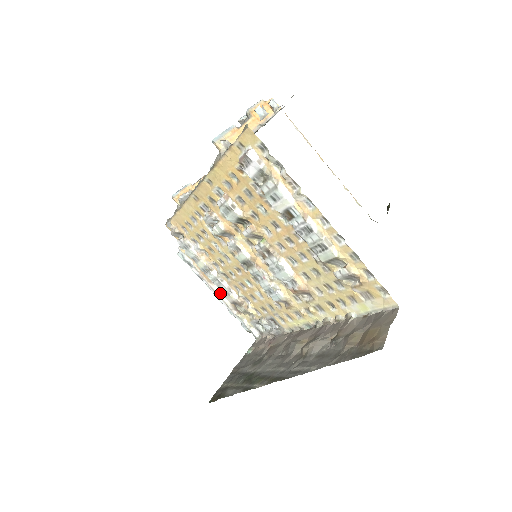
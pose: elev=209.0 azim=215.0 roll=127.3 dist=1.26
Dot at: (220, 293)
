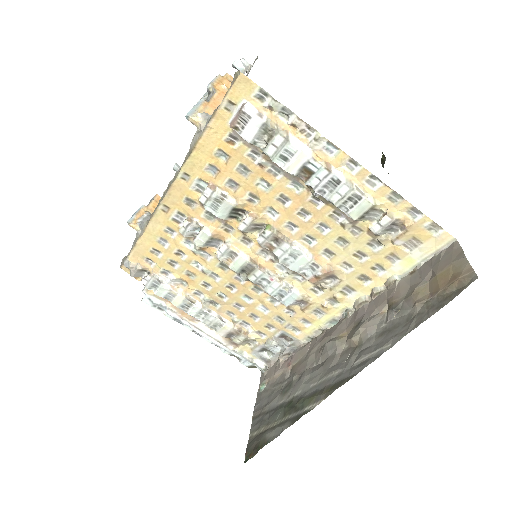
Dot at: (207, 330)
